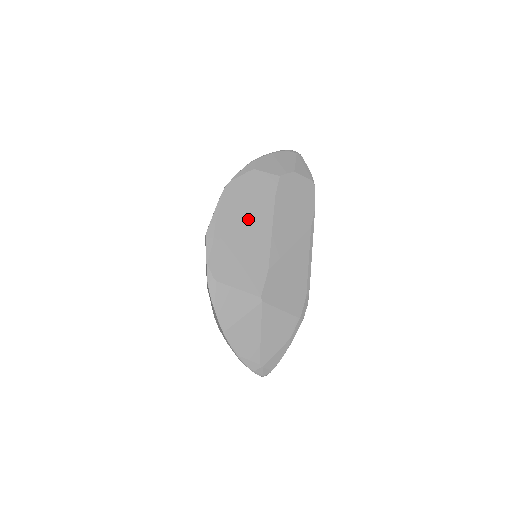
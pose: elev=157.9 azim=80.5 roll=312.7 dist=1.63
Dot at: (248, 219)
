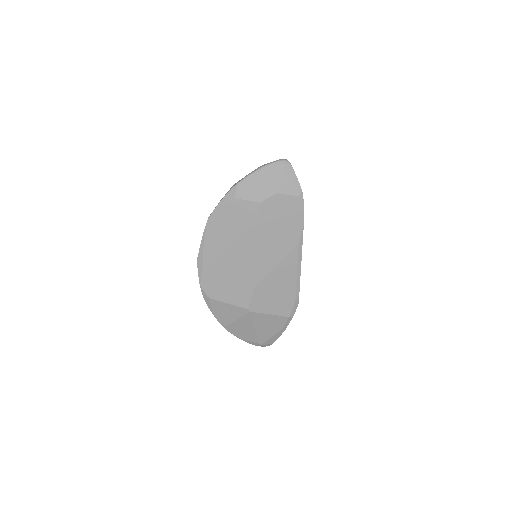
Dot at: (231, 247)
